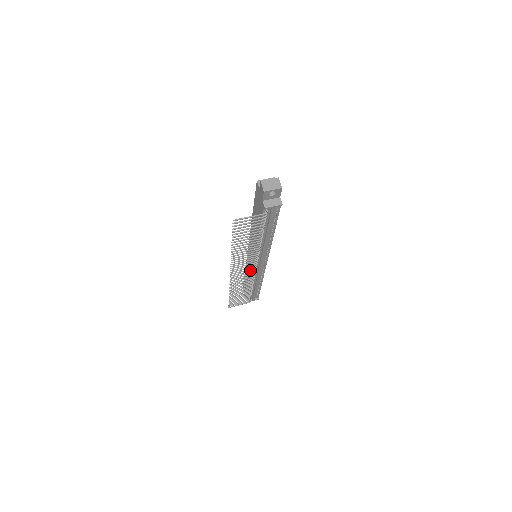
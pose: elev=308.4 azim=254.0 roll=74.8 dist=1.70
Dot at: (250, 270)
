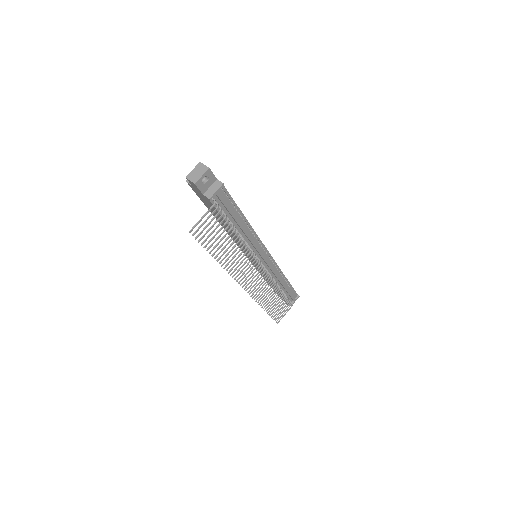
Dot at: occluded
